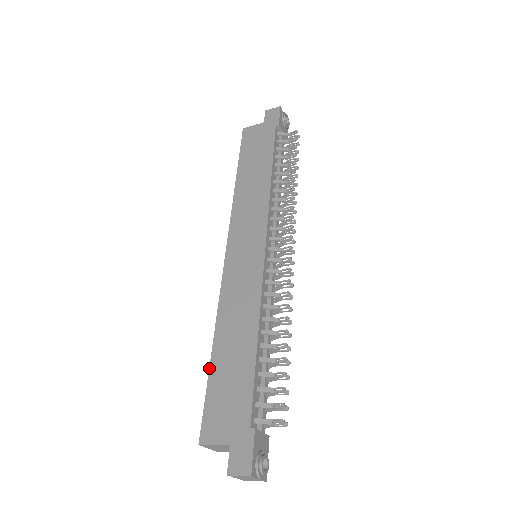
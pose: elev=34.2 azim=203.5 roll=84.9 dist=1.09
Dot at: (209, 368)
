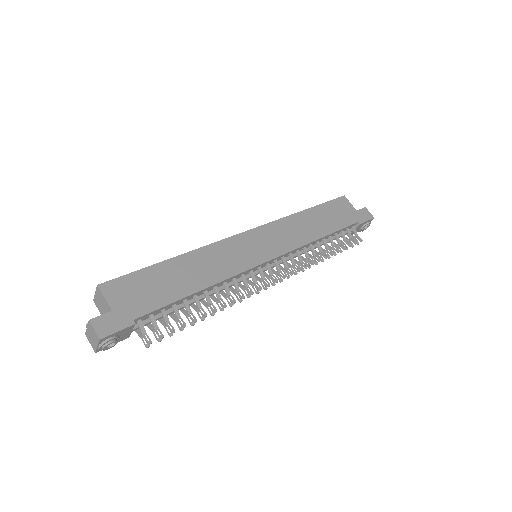
Dot at: (158, 263)
